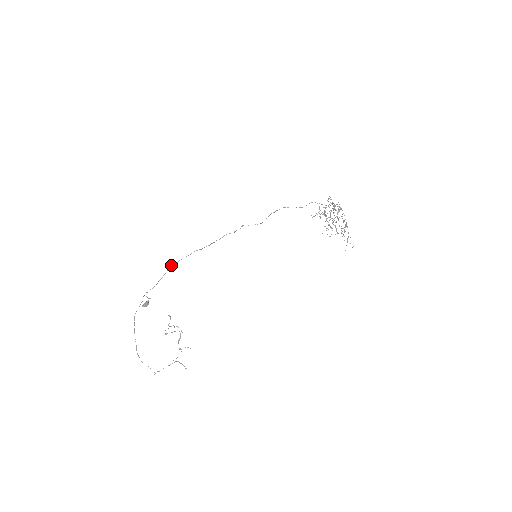
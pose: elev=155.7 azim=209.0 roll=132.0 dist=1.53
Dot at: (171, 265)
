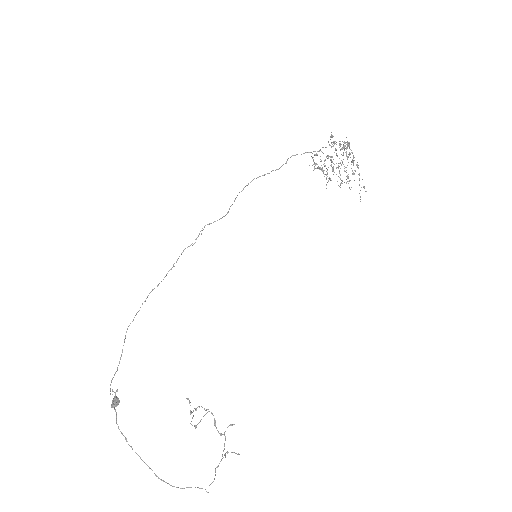
Dot at: occluded
